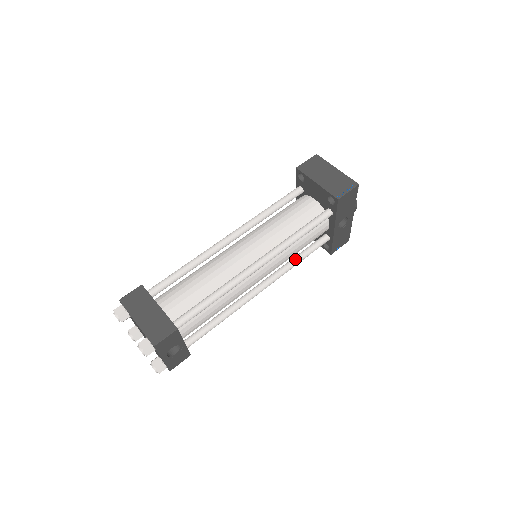
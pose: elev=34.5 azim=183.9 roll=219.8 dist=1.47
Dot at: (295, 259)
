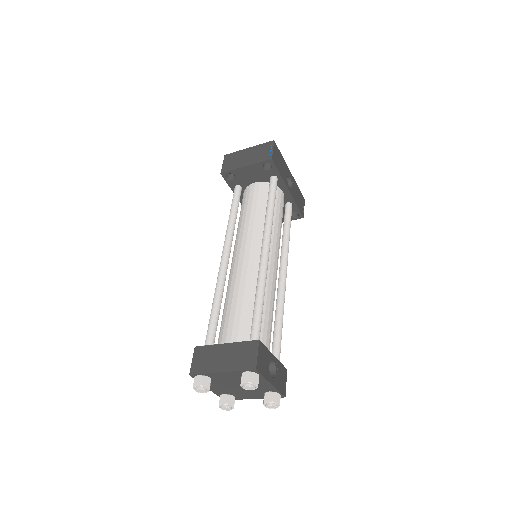
Dot at: (284, 236)
